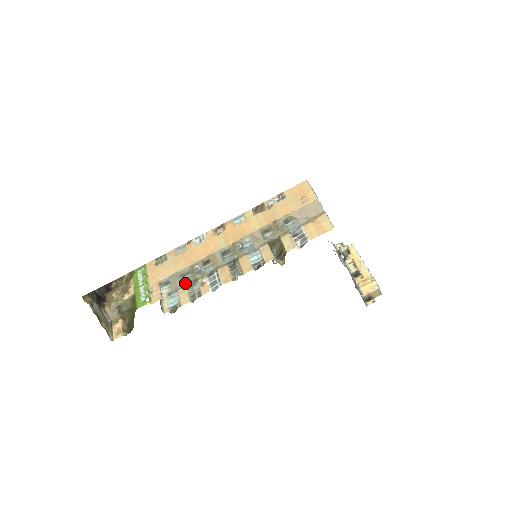
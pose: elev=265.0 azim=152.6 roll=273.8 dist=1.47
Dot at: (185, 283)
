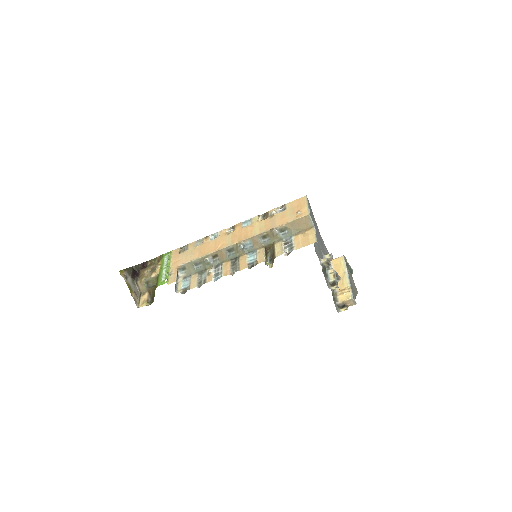
Dot at: (197, 271)
